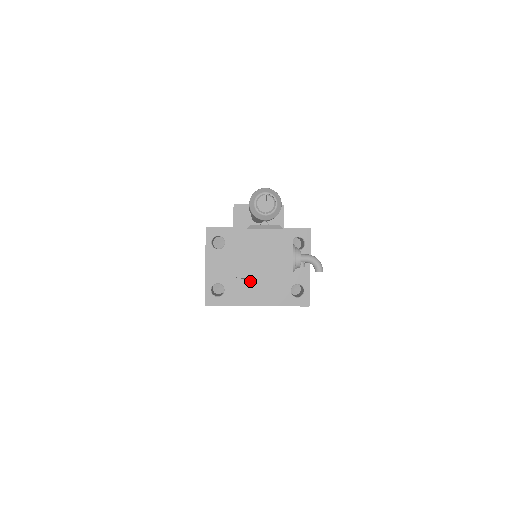
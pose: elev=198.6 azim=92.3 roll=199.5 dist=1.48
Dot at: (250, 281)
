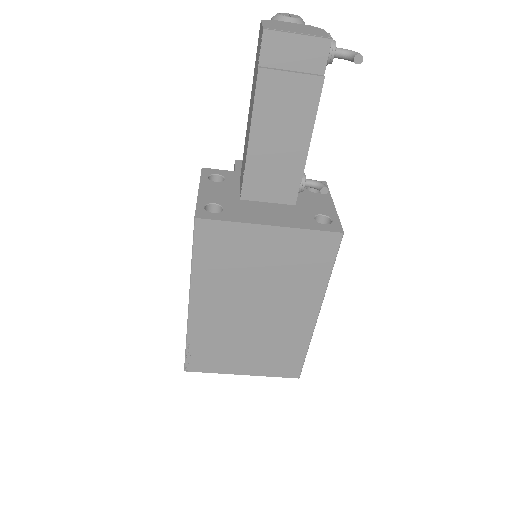
Dot at: (280, 31)
